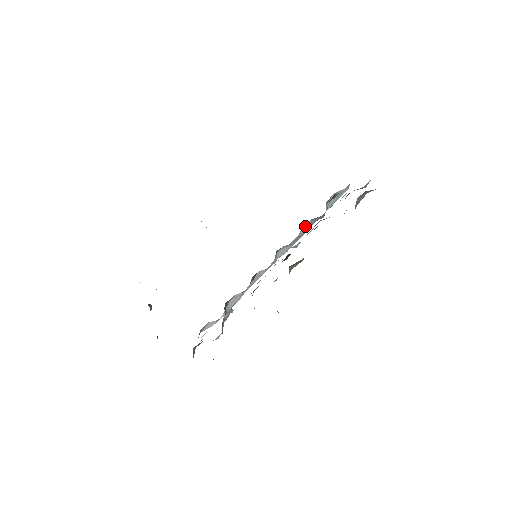
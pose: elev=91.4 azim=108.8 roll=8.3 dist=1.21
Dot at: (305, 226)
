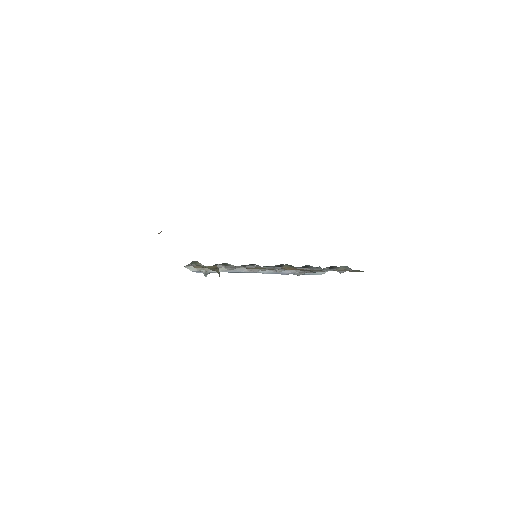
Dot at: (288, 270)
